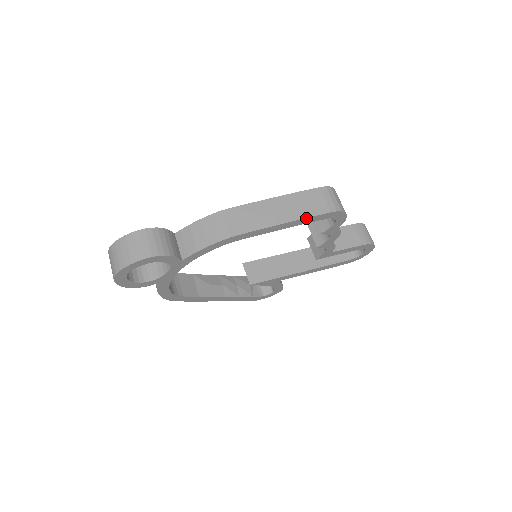
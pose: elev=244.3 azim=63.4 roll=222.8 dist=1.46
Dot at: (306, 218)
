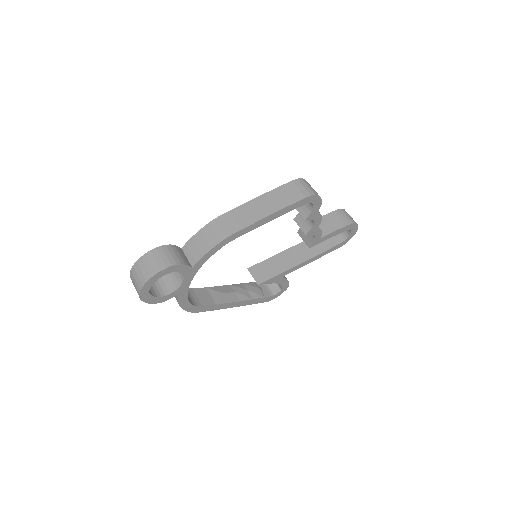
Dot at: (287, 207)
